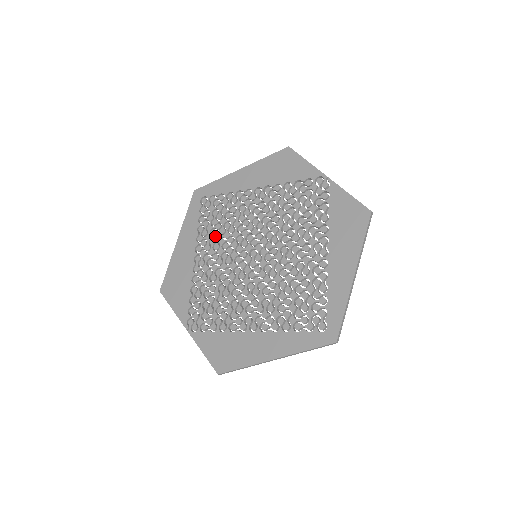
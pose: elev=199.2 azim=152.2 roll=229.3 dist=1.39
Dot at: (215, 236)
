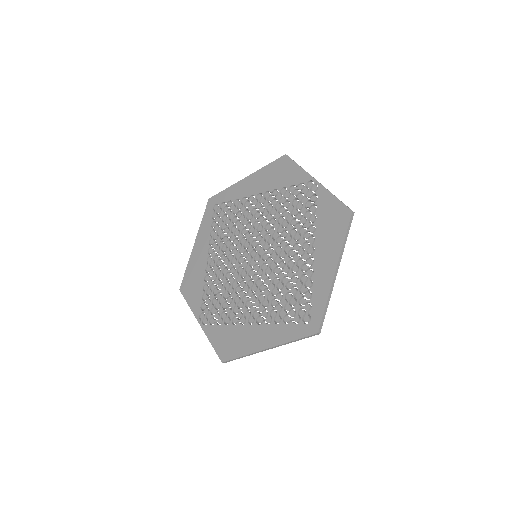
Dot at: (224, 239)
